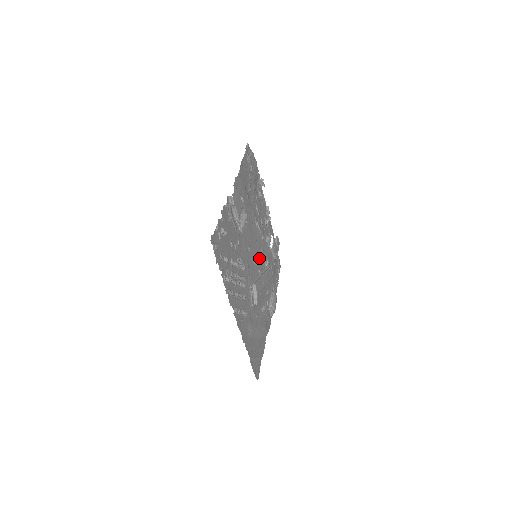
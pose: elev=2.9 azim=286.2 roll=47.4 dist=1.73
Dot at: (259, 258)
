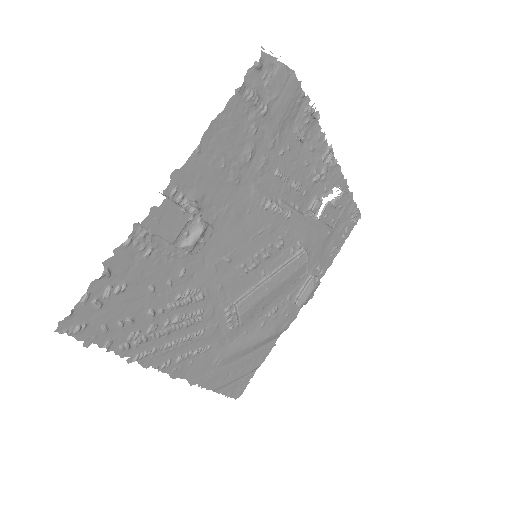
Dot at: (266, 255)
